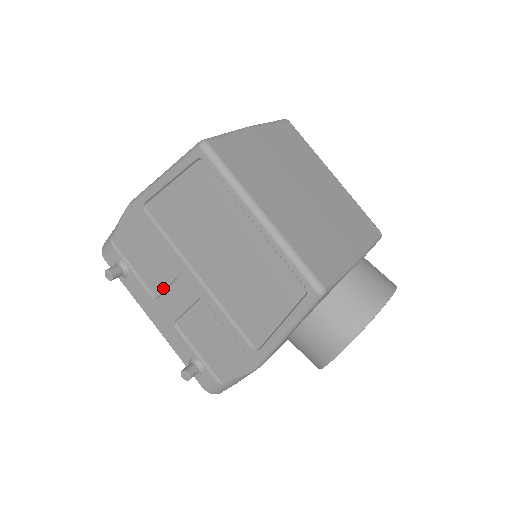
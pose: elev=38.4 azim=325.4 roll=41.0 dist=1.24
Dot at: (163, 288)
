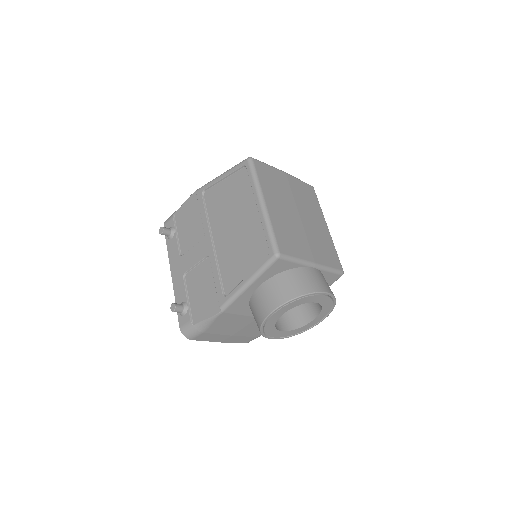
Dot at: (189, 249)
